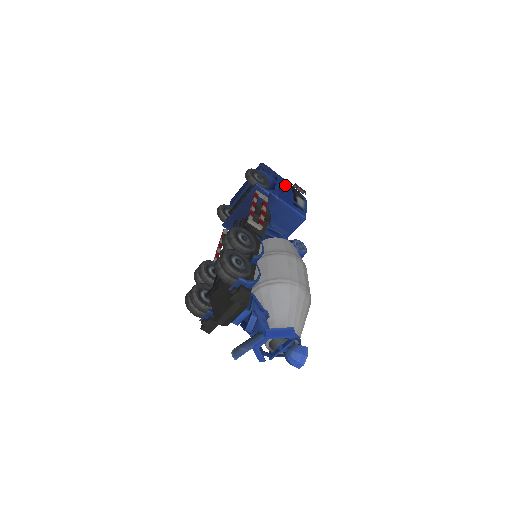
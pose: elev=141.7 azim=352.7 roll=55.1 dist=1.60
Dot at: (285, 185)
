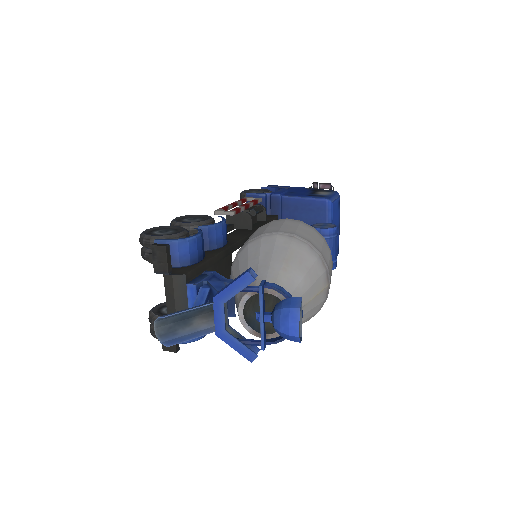
Dot at: (300, 189)
